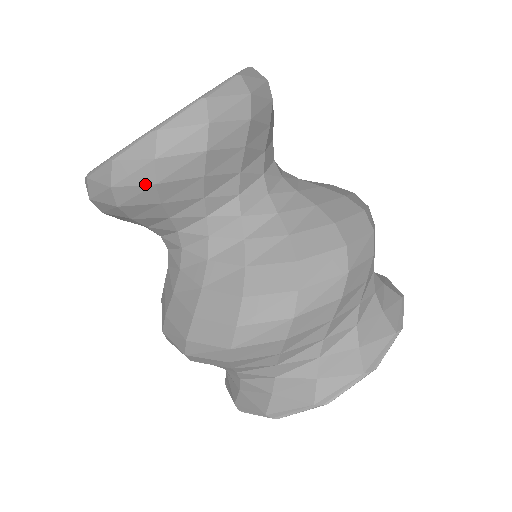
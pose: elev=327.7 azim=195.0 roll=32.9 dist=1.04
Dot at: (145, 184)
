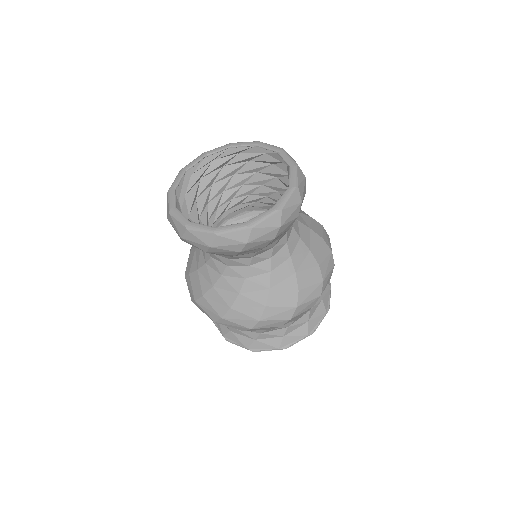
Dot at: (178, 235)
